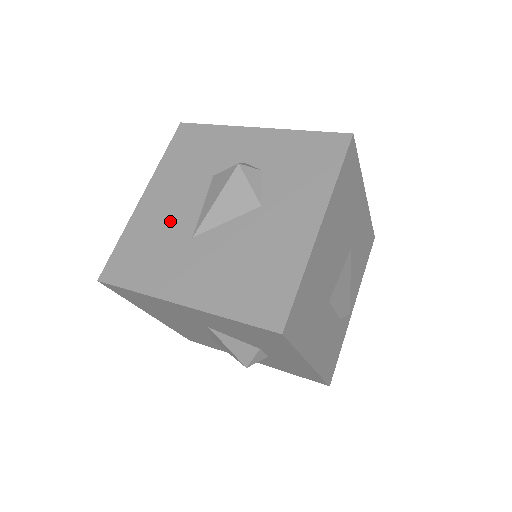
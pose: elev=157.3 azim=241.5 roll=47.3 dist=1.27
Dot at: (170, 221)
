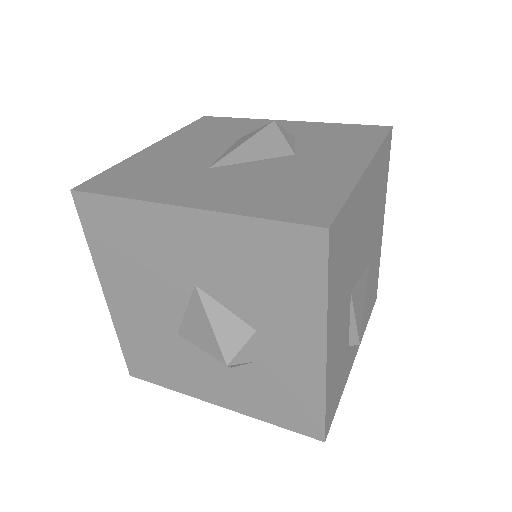
Dot at: (181, 159)
